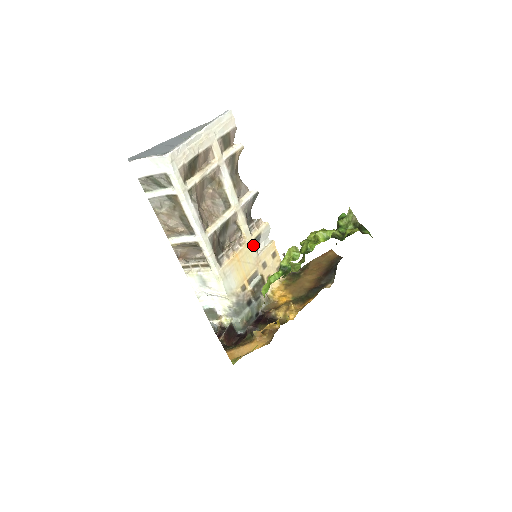
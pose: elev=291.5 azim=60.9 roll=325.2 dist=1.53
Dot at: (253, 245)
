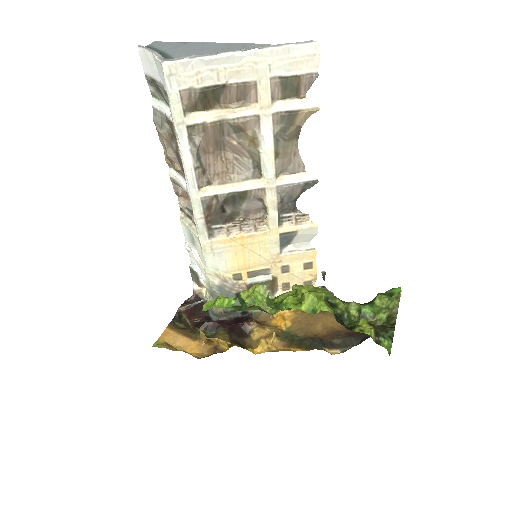
Dot at: (277, 239)
